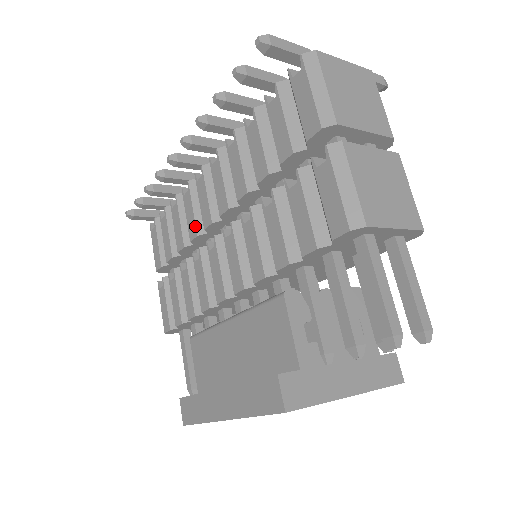
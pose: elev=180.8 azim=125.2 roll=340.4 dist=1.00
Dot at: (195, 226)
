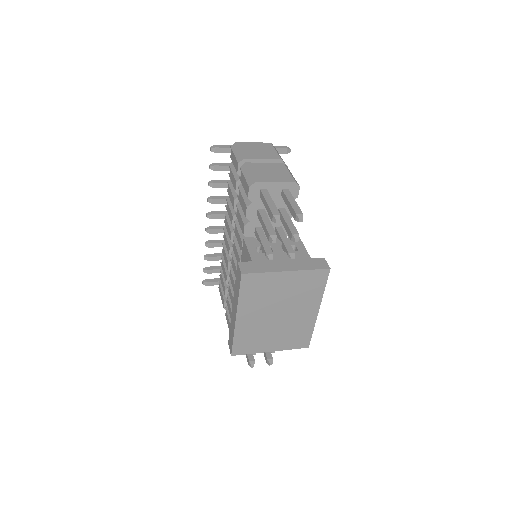
Dot at: (227, 259)
